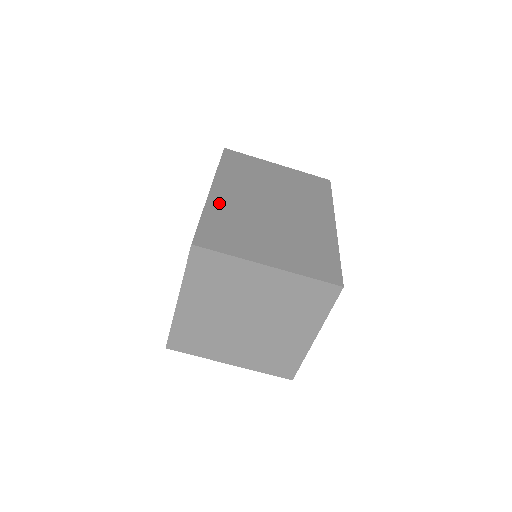
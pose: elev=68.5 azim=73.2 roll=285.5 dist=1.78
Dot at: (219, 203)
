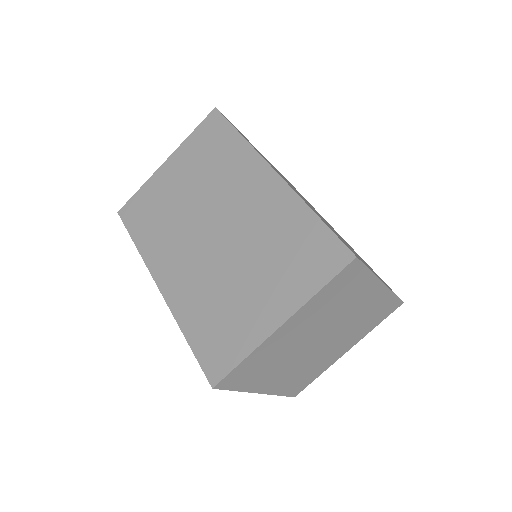
Dot at: occluded
